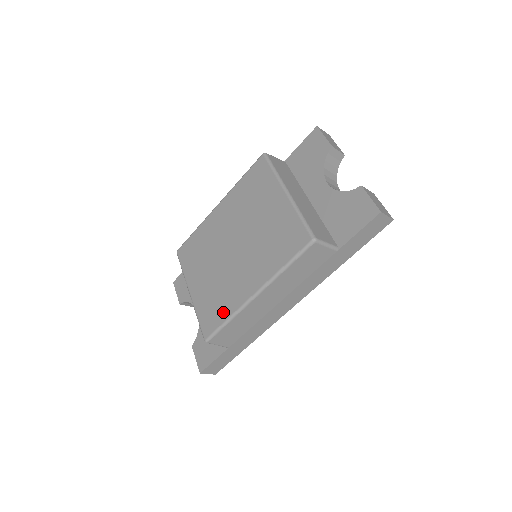
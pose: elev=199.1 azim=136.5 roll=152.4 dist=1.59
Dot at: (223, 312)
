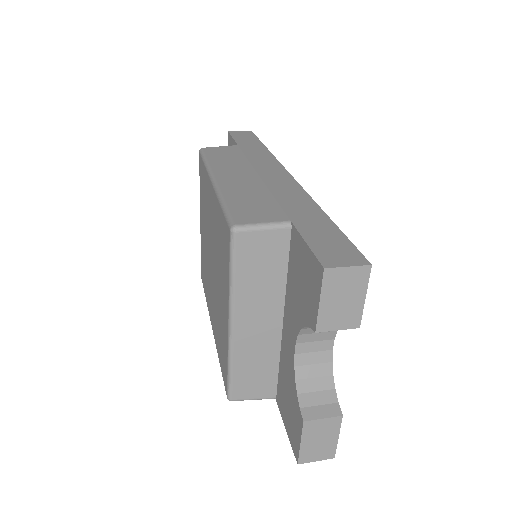
Dot at: (205, 289)
